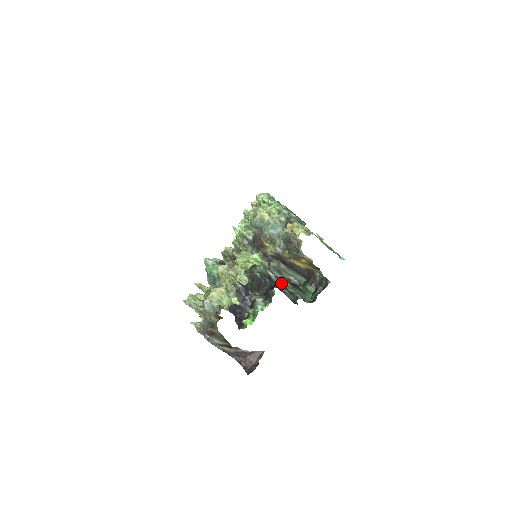
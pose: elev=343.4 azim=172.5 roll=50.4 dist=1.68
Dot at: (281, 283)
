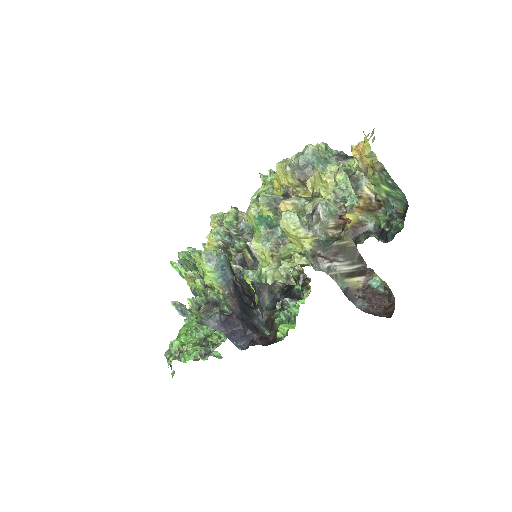
Dot at: occluded
